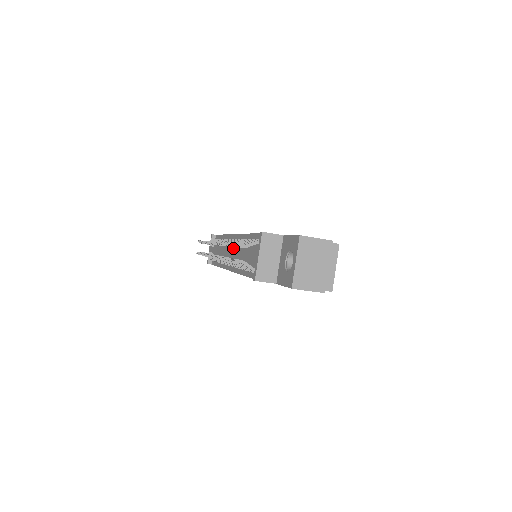
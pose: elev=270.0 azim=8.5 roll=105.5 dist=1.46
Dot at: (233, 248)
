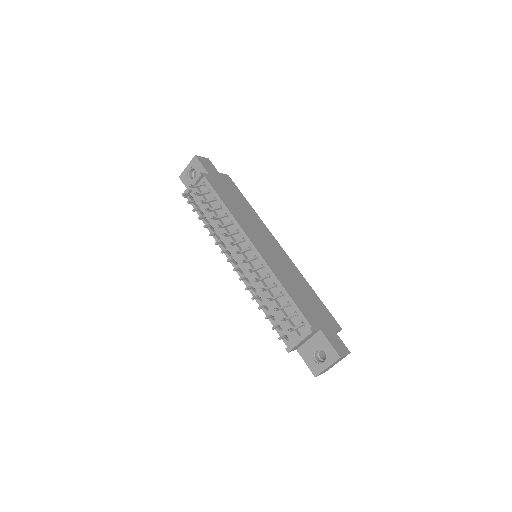
Dot at: (246, 255)
